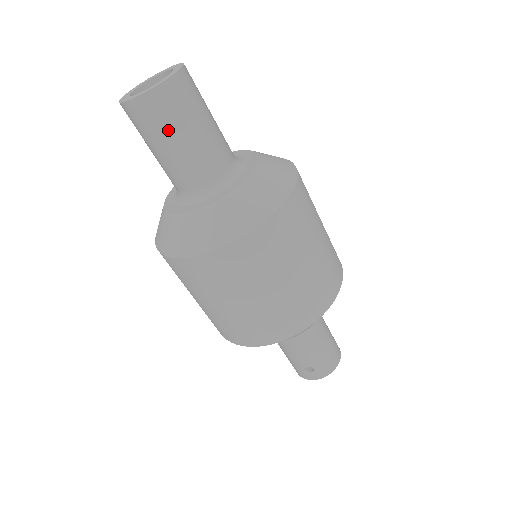
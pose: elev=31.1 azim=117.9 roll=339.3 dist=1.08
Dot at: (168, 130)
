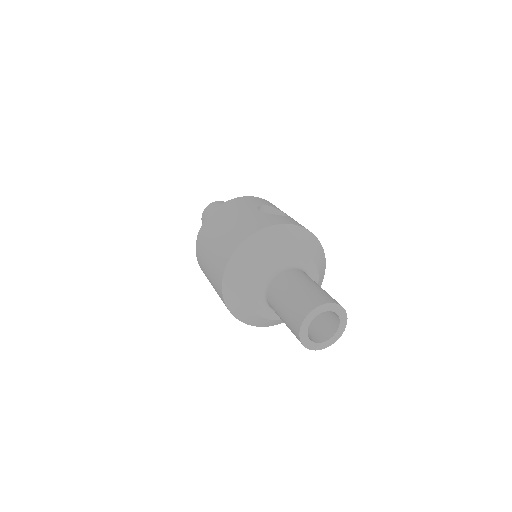
Dot at: occluded
